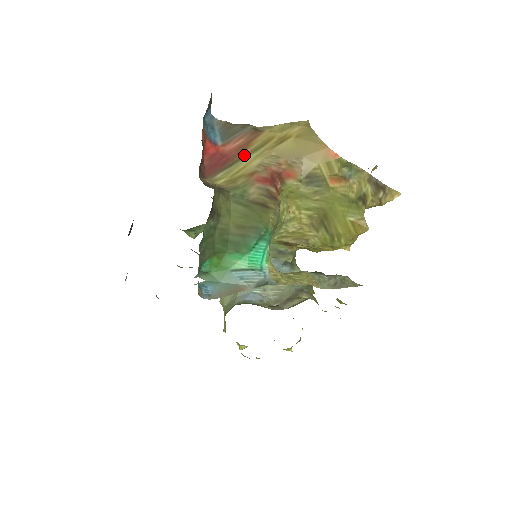
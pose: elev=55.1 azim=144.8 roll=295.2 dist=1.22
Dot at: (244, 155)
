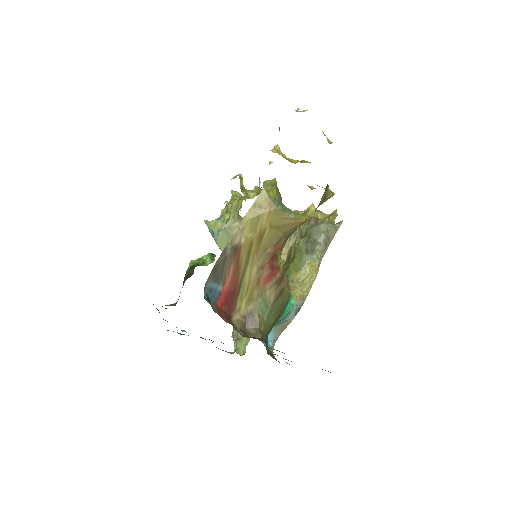
Dot at: (242, 275)
